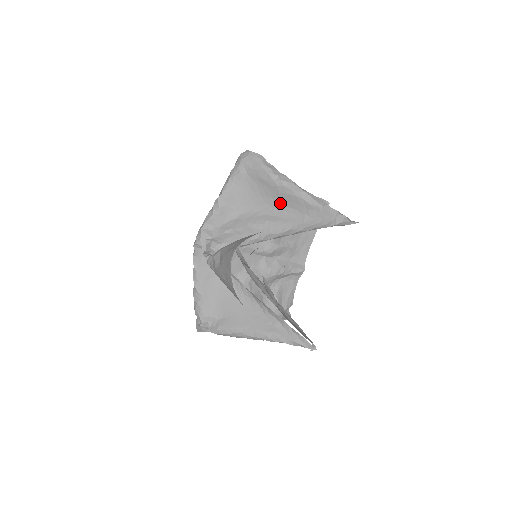
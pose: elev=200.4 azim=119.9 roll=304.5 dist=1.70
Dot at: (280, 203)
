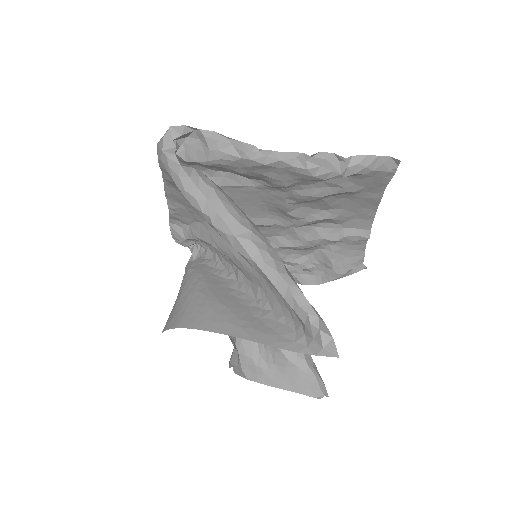
Dot at: occluded
